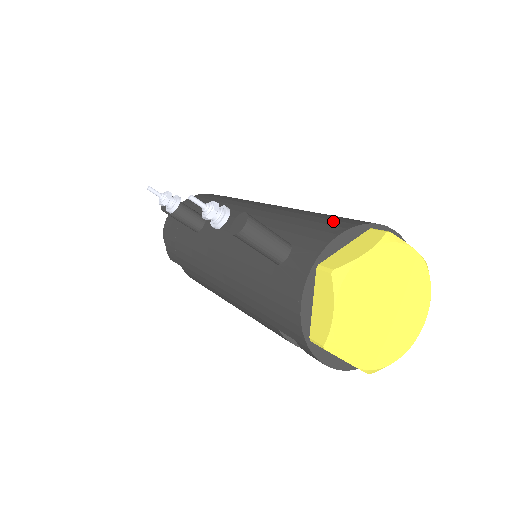
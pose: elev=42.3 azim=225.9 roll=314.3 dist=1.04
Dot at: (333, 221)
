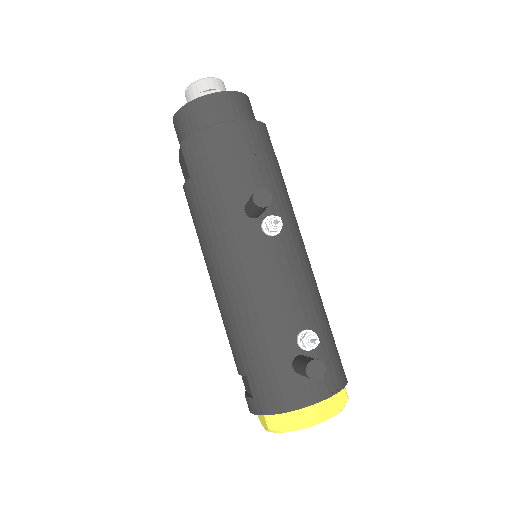
Dot at: (336, 364)
